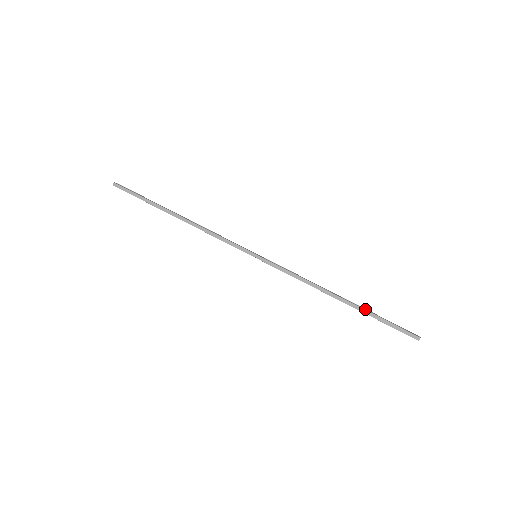
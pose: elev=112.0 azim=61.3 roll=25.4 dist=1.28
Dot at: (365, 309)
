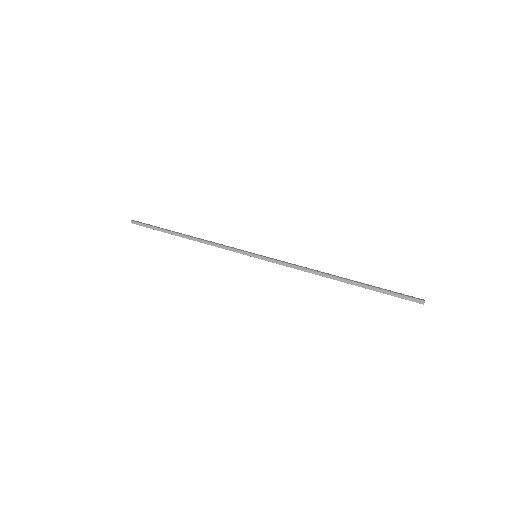
Dot at: (364, 284)
